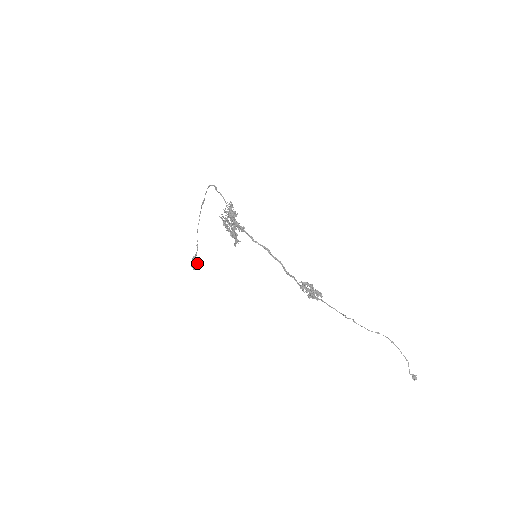
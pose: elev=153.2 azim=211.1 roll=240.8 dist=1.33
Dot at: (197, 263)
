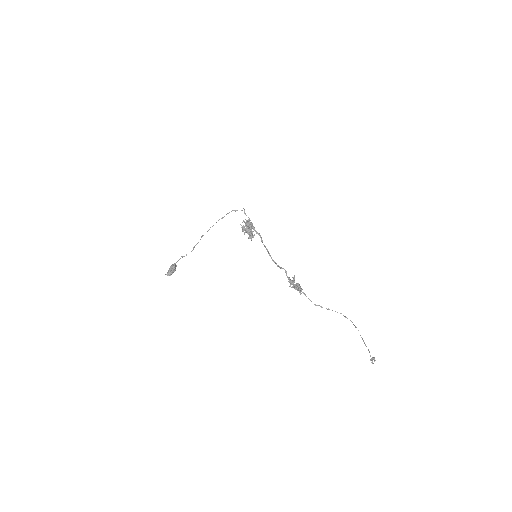
Dot at: (175, 269)
